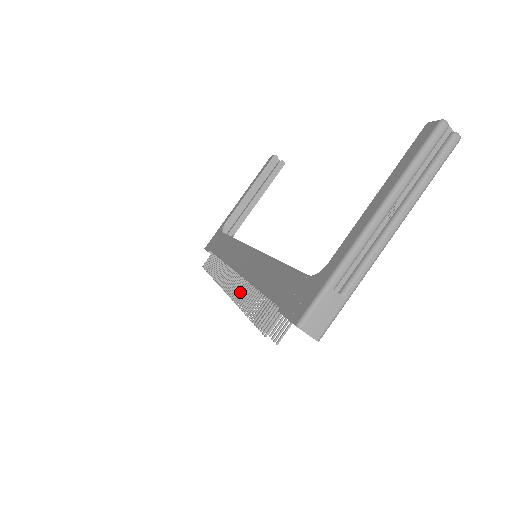
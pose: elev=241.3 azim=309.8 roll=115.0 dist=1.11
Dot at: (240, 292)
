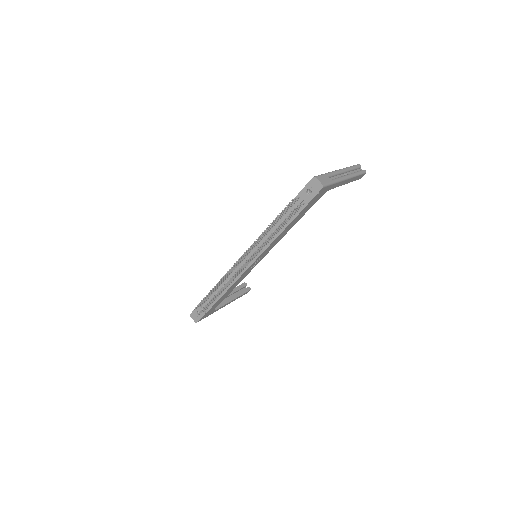
Dot at: (256, 242)
